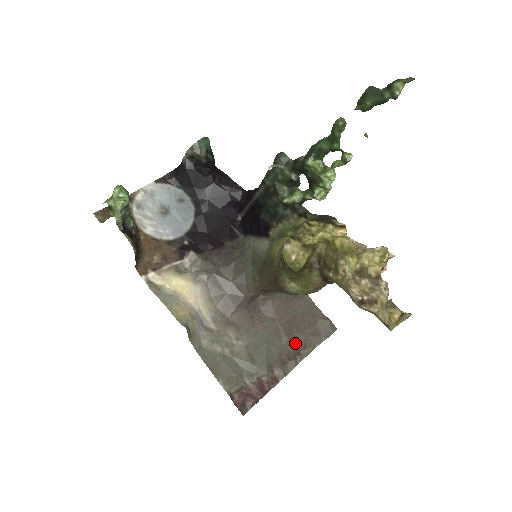
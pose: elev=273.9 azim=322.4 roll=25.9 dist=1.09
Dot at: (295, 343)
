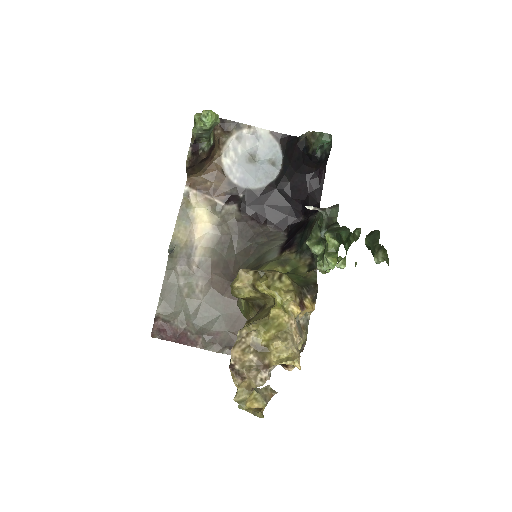
Dot at: (236, 339)
